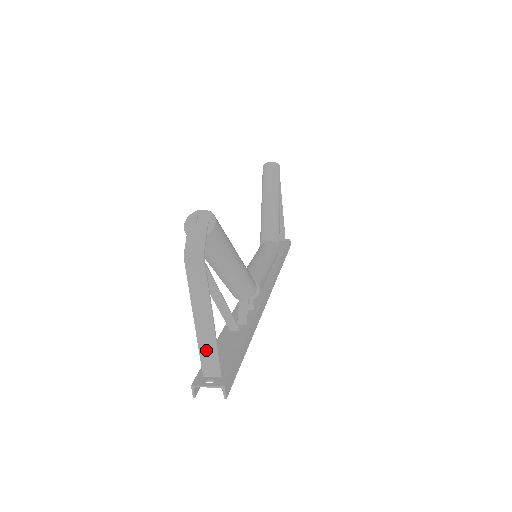
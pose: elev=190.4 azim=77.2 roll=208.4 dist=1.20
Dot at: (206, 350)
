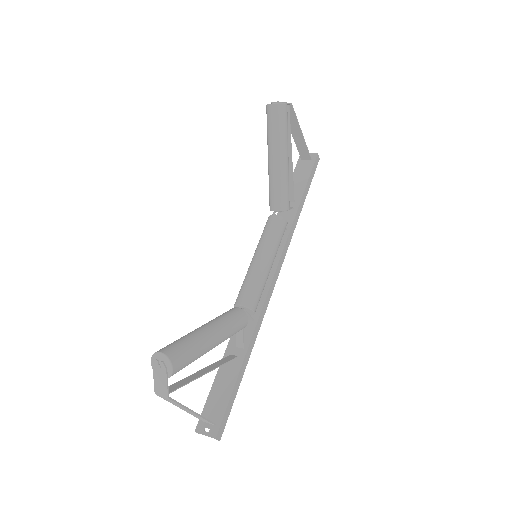
Dot at: (198, 417)
